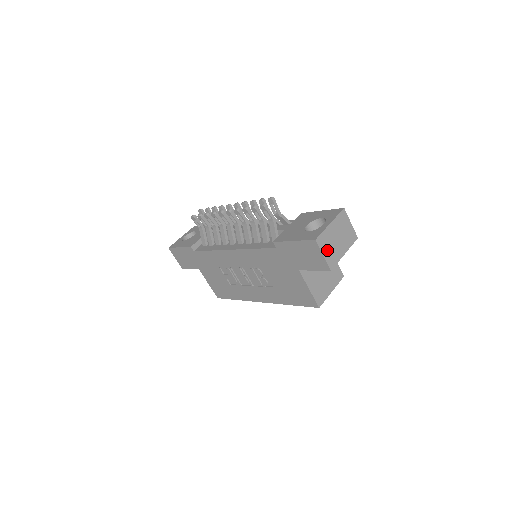
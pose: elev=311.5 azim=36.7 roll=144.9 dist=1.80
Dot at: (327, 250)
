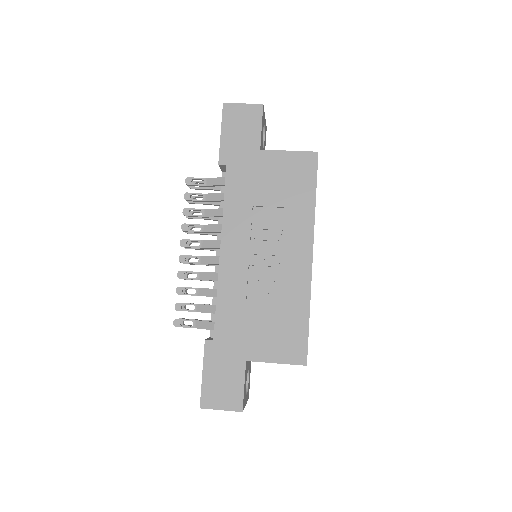
Dot at: occluded
